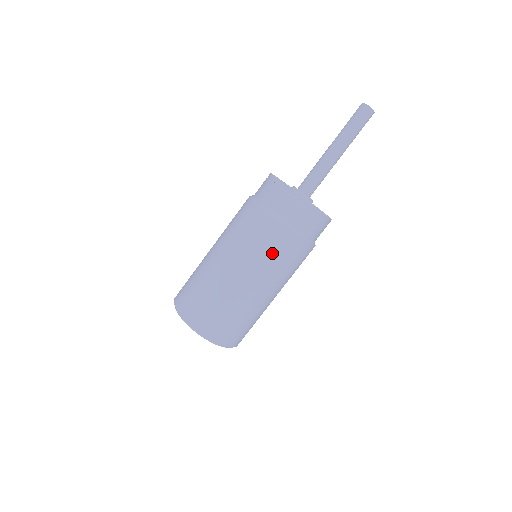
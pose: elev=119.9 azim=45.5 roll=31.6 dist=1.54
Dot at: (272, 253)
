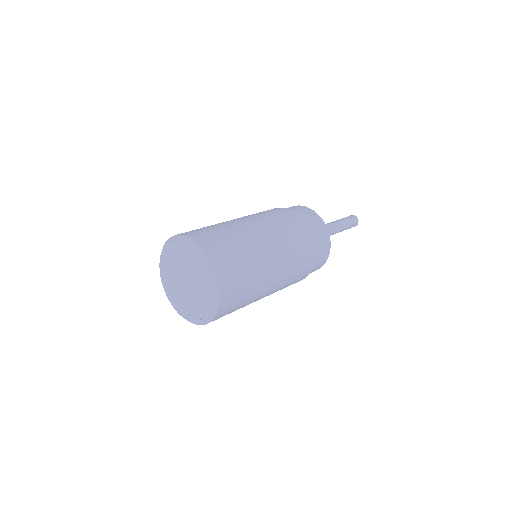
Dot at: (293, 236)
